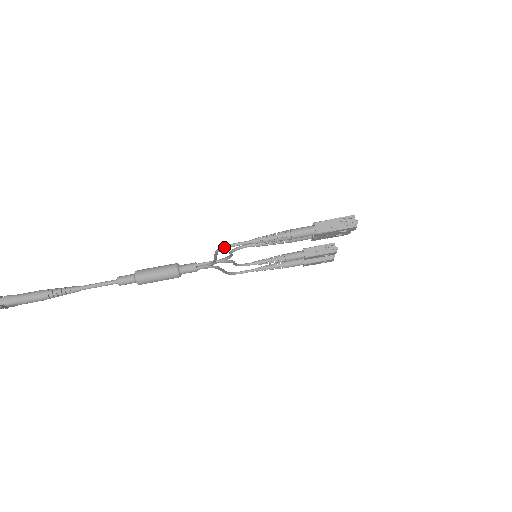
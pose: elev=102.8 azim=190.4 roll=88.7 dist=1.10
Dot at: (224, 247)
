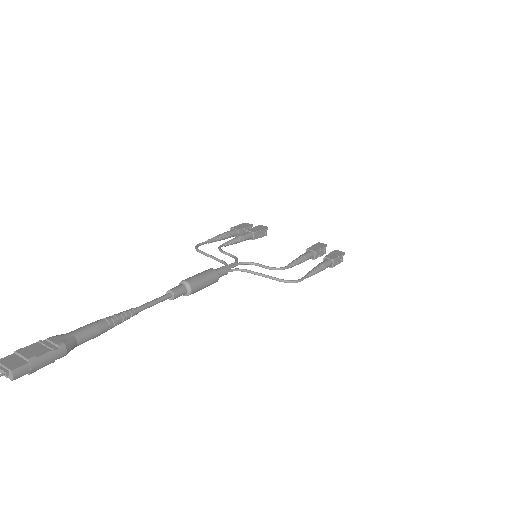
Dot at: (296, 282)
